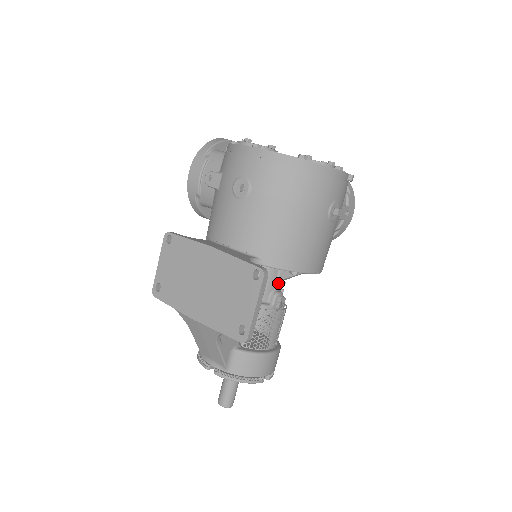
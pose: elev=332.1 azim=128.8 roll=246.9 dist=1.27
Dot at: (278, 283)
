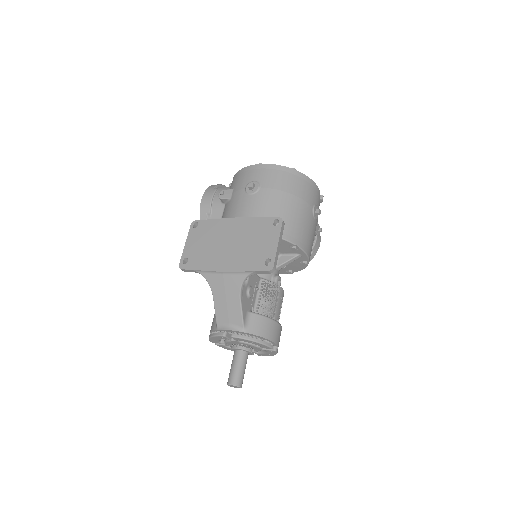
Dot at: (277, 270)
